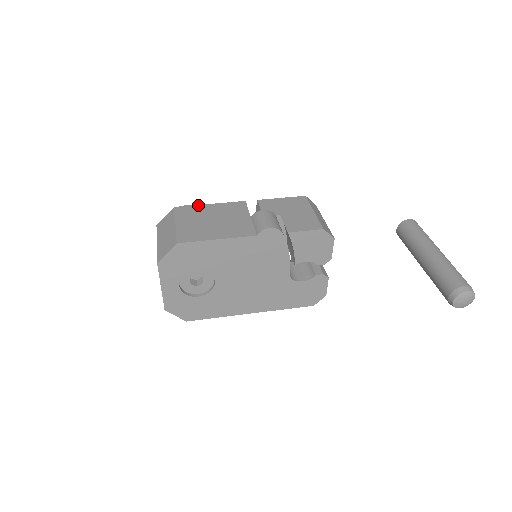
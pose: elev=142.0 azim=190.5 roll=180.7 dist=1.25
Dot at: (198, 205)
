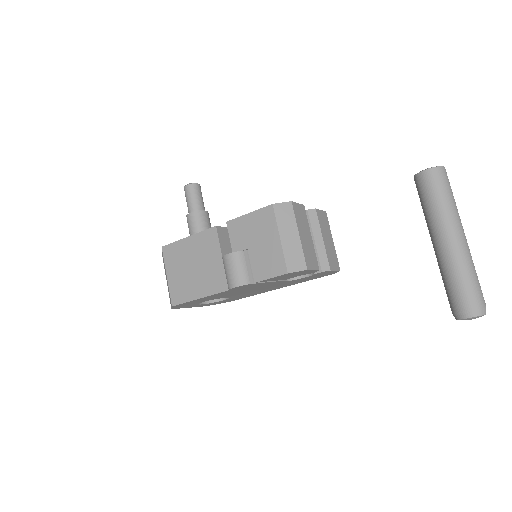
Dot at: (178, 241)
